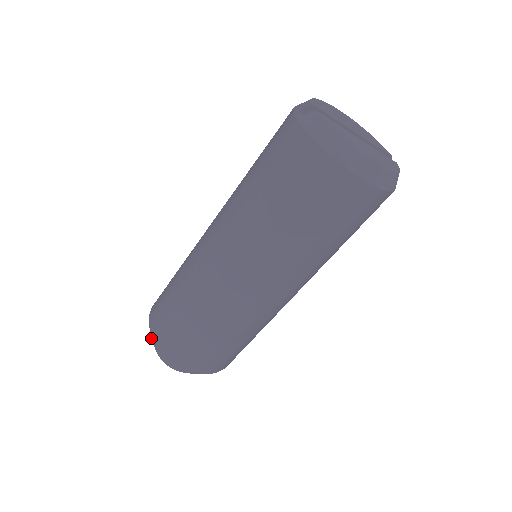
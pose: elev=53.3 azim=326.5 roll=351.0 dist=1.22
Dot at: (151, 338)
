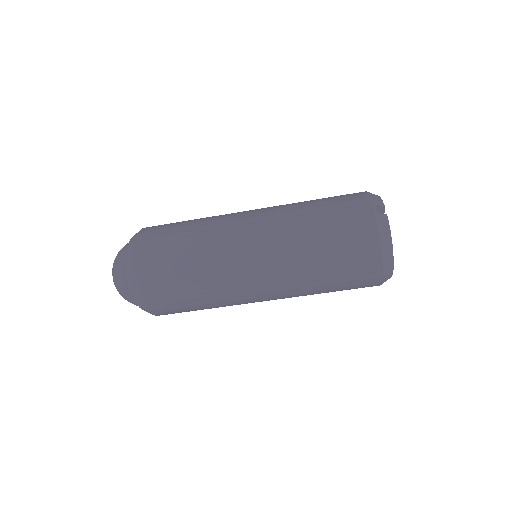
Dot at: (126, 262)
